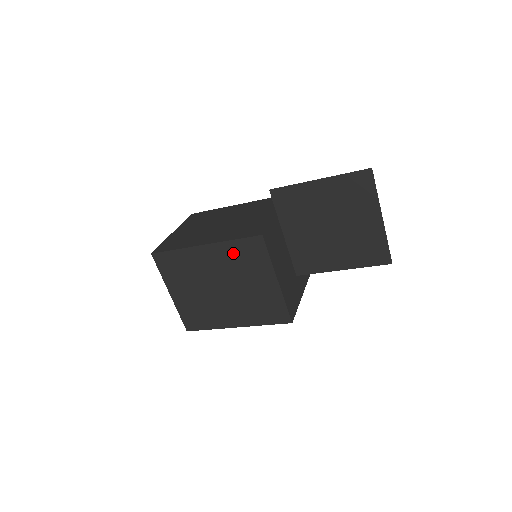
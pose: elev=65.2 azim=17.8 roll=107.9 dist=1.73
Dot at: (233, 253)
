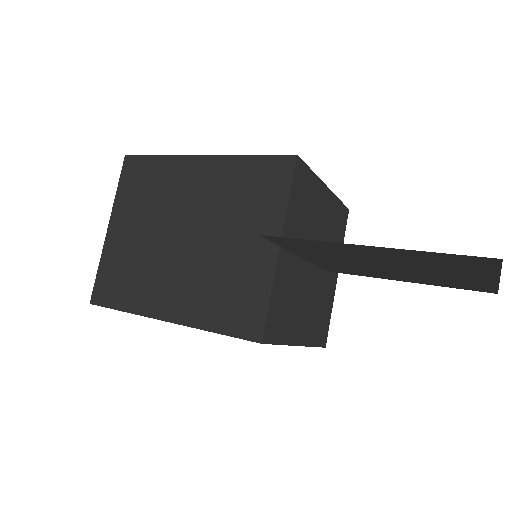
Dot at: occluded
